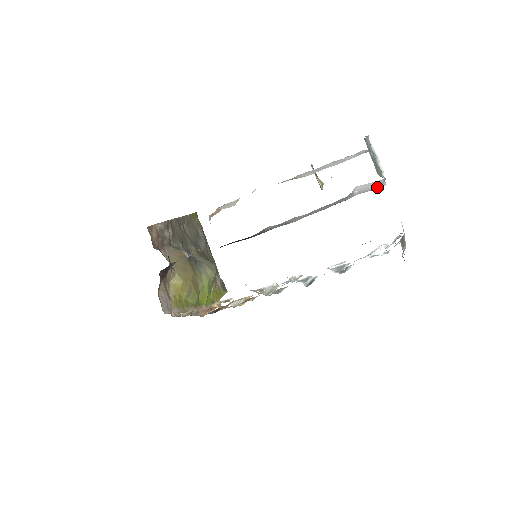
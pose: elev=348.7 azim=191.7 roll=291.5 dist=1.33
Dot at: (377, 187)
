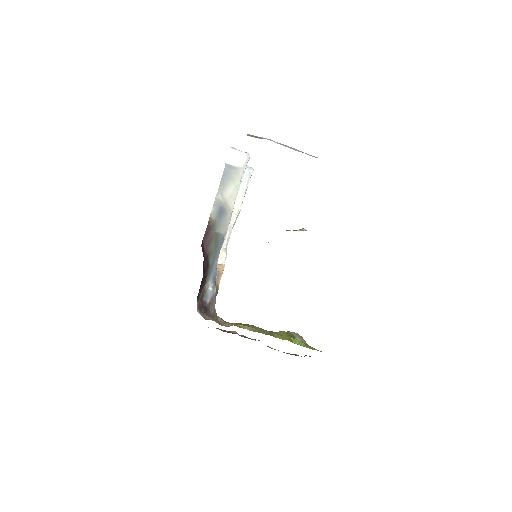
Dot at: (244, 156)
